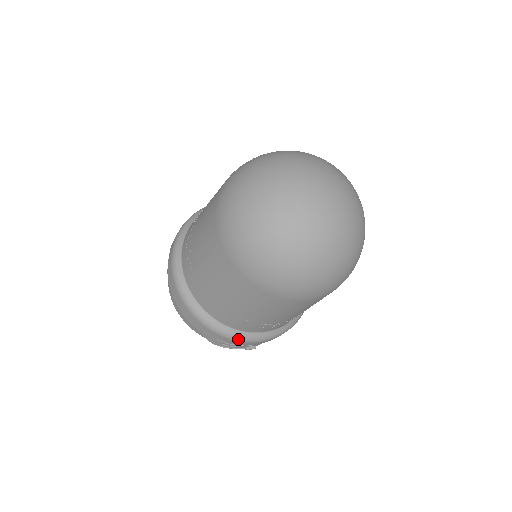
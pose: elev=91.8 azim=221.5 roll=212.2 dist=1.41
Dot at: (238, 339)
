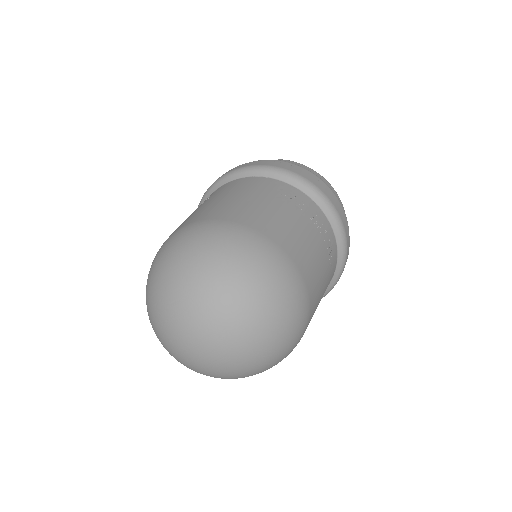
Dot at: occluded
